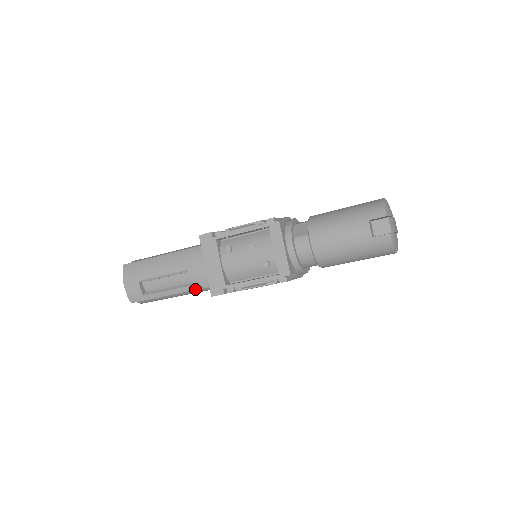
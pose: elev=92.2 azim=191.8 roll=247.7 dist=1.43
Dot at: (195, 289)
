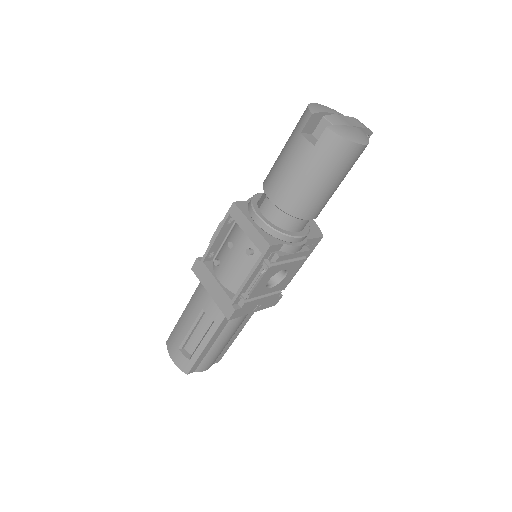
Dot at: (219, 324)
